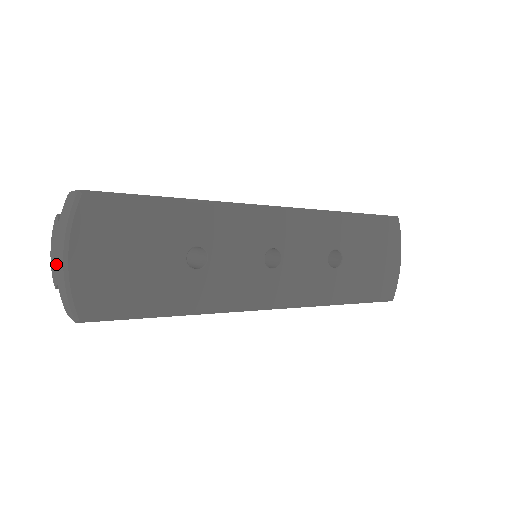
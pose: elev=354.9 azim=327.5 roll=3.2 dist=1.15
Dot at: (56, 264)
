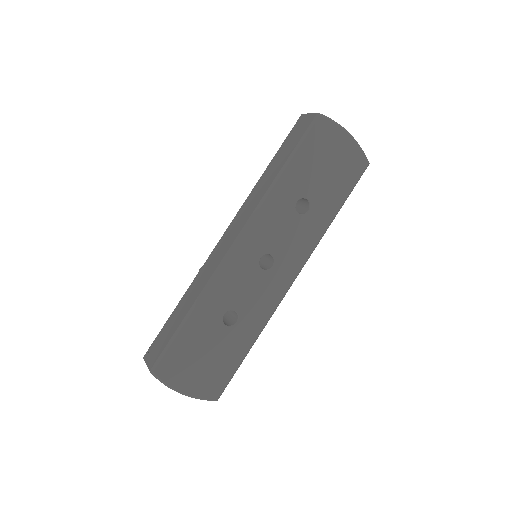
Dot at: occluded
